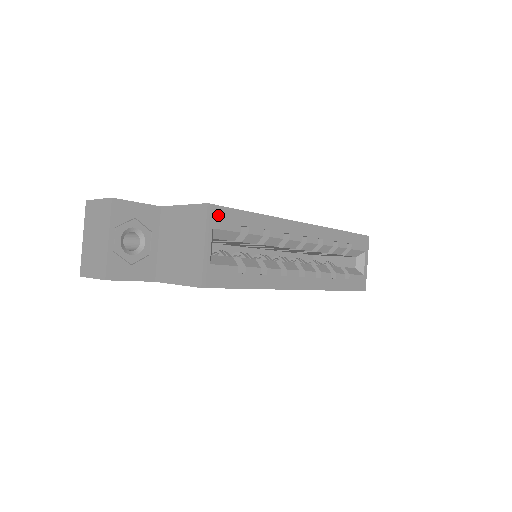
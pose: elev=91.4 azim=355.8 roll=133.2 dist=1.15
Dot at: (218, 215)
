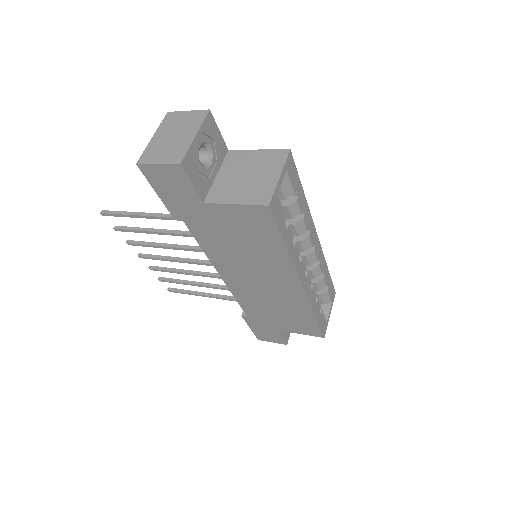
Dot at: (291, 165)
